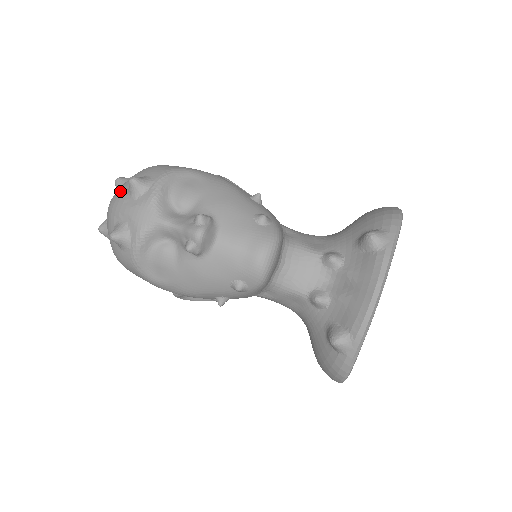
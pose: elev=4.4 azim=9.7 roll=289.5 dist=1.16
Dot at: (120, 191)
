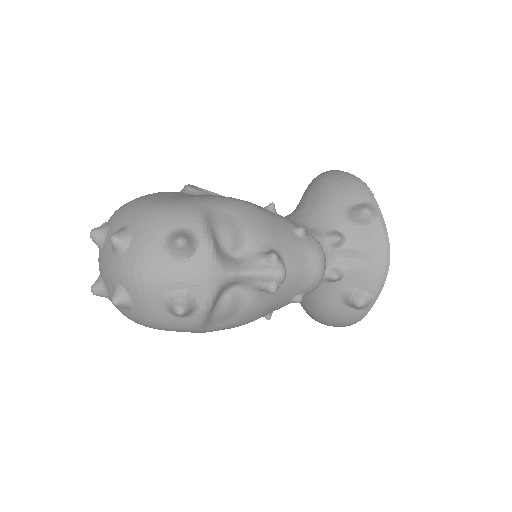
Dot at: (149, 255)
